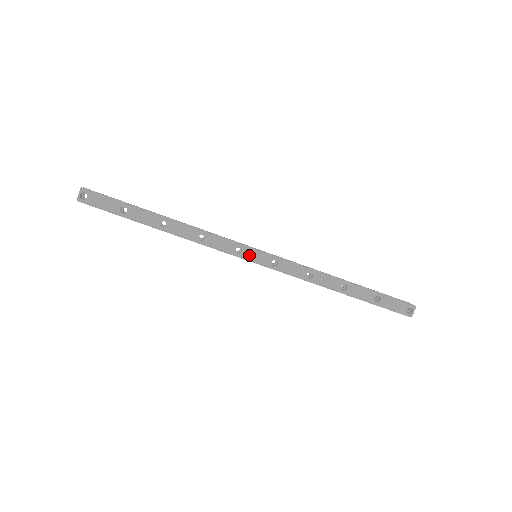
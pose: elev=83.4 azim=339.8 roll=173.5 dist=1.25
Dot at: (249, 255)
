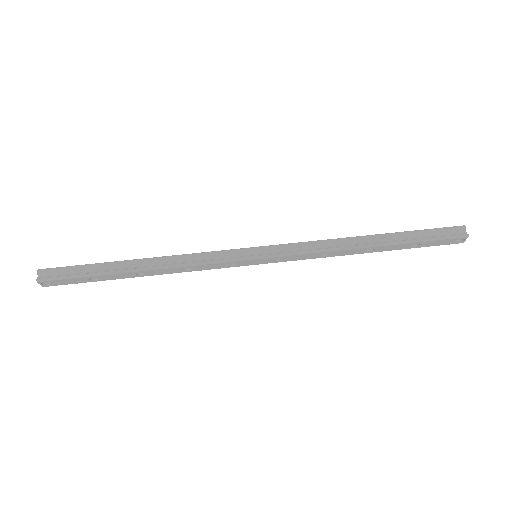
Dot at: (247, 263)
